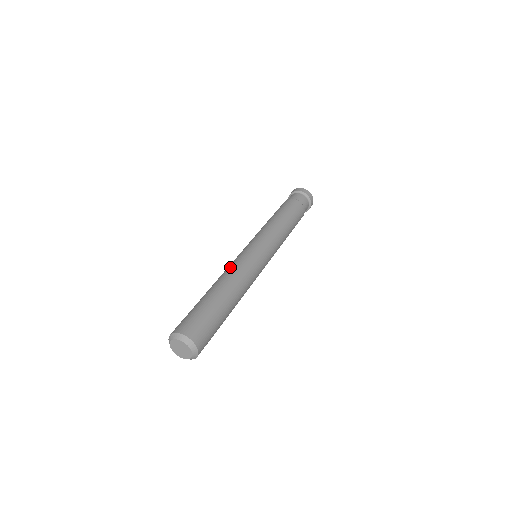
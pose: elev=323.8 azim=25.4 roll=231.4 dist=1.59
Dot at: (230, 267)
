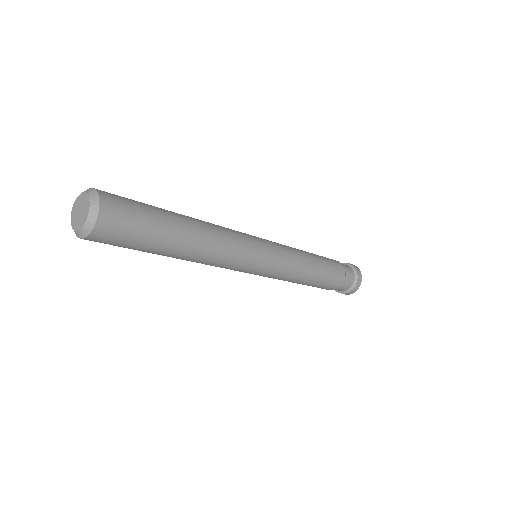
Dot at: occluded
